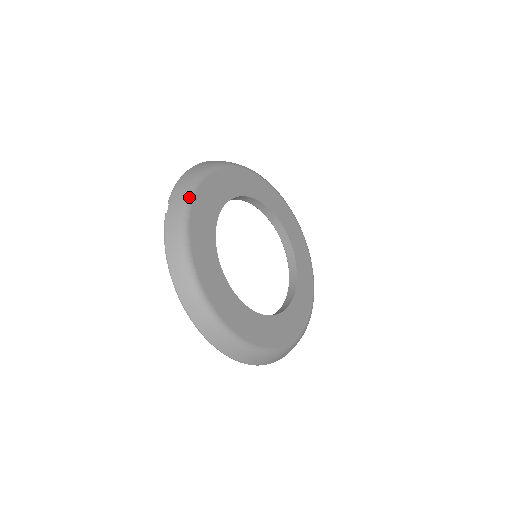
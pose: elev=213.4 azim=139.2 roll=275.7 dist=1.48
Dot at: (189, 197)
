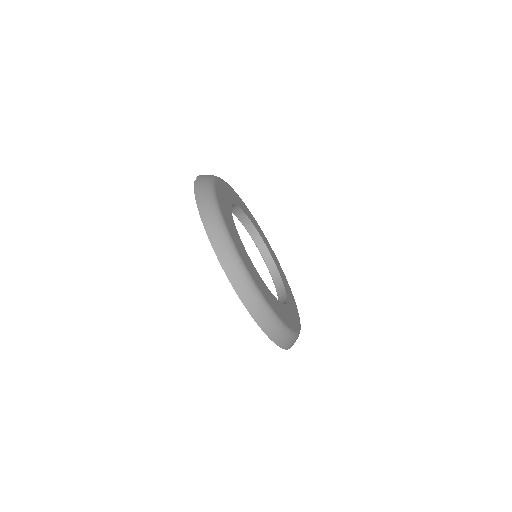
Dot at: (214, 177)
